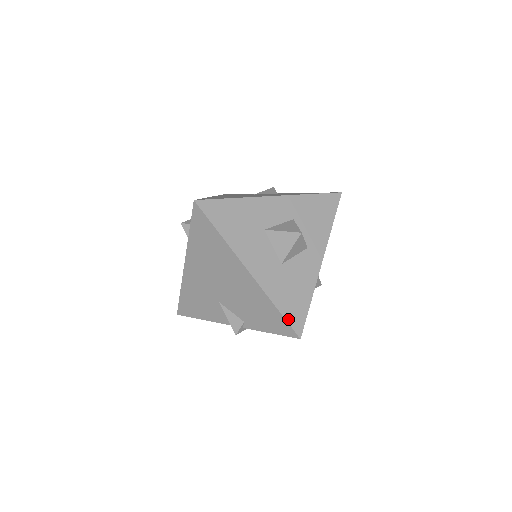
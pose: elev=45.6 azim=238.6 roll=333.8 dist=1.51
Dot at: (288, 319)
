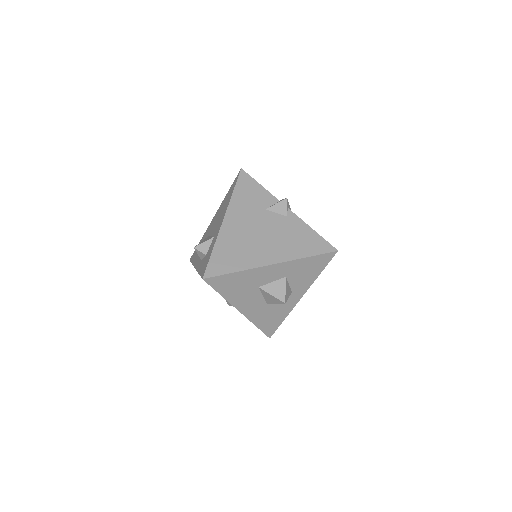
Dot at: (264, 331)
